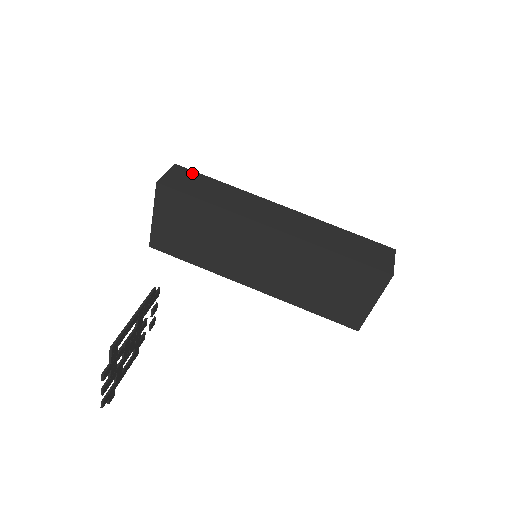
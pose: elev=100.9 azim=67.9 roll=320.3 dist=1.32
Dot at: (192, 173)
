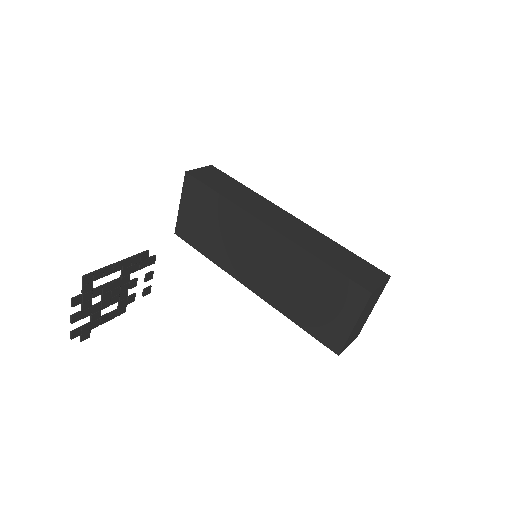
Dot at: (222, 174)
